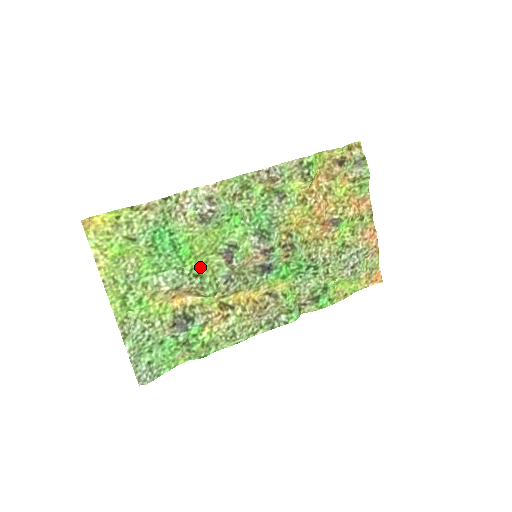
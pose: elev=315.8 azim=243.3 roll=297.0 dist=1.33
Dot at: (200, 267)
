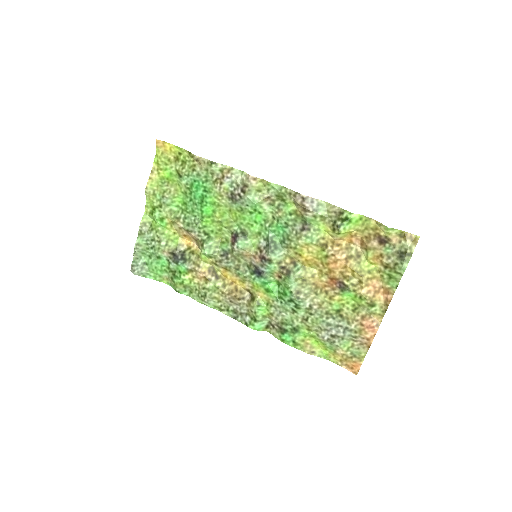
Dot at: (212, 230)
